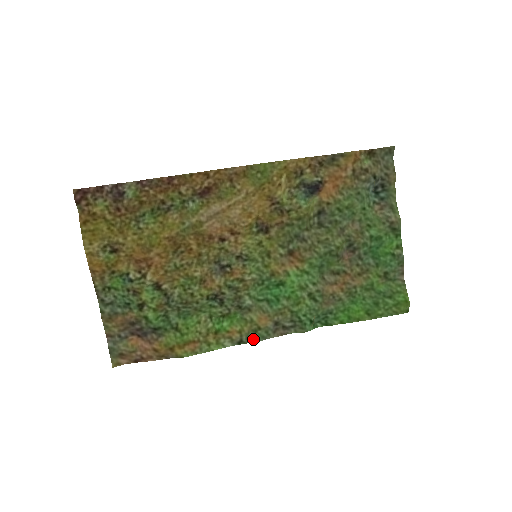
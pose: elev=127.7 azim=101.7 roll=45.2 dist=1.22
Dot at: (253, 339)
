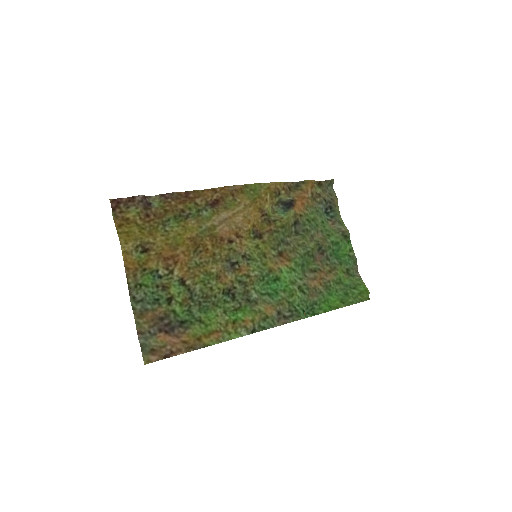
Dot at: (263, 327)
